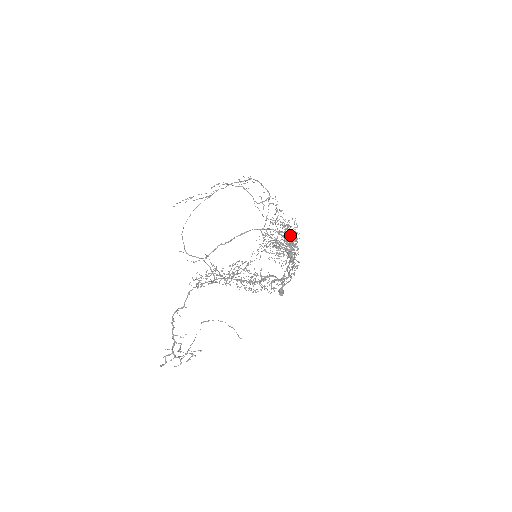
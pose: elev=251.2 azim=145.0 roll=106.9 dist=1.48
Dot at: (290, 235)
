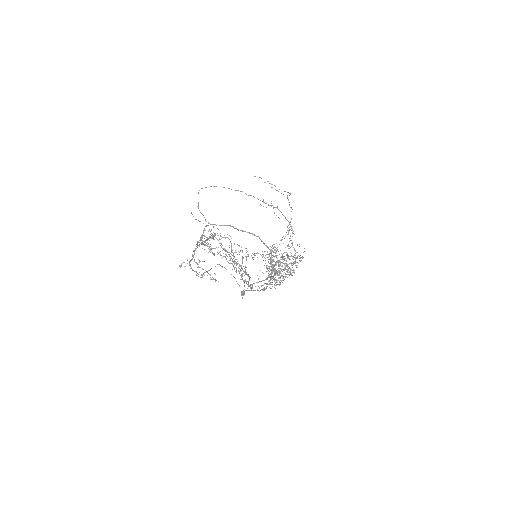
Dot at: occluded
